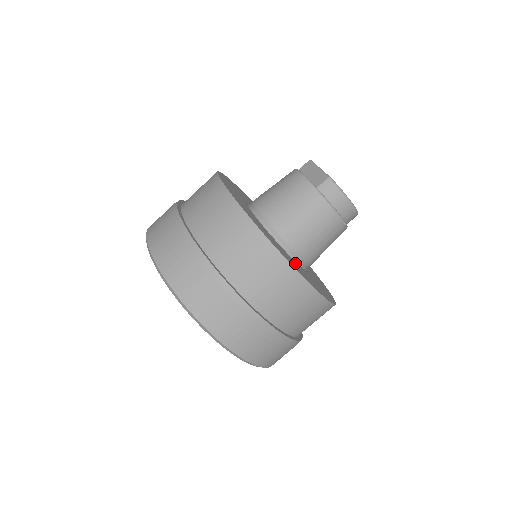
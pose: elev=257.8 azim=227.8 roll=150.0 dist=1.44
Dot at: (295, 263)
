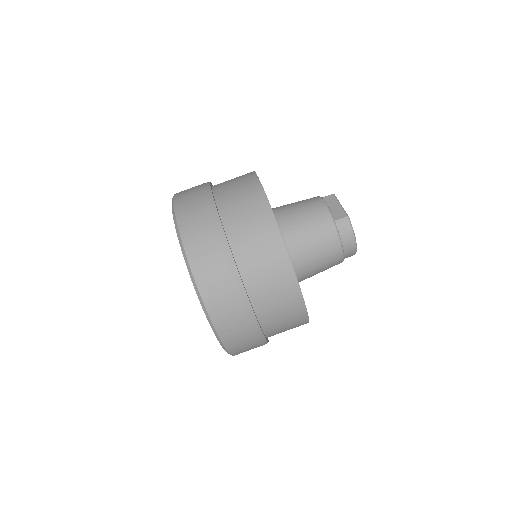
Dot at: occluded
